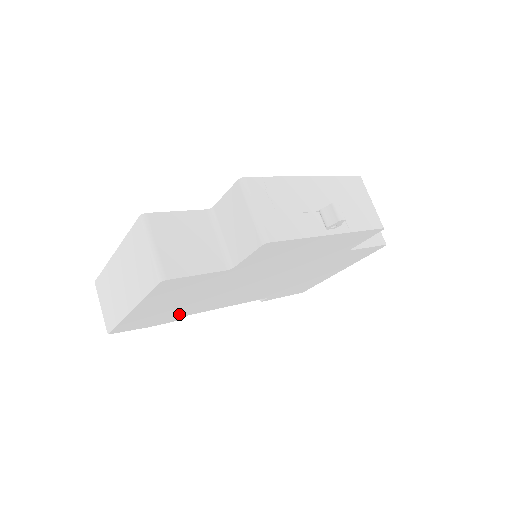
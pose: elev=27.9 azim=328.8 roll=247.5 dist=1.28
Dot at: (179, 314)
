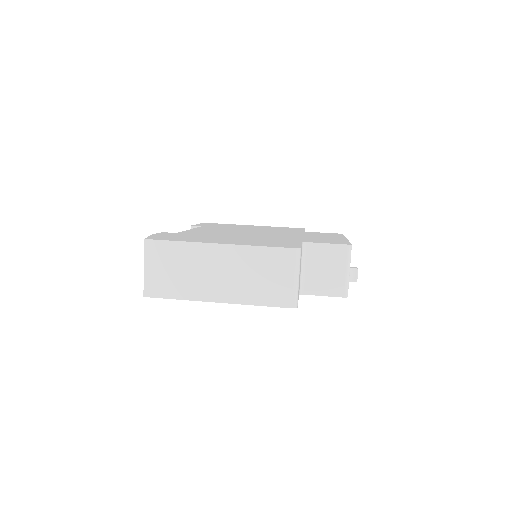
Dot at: occluded
